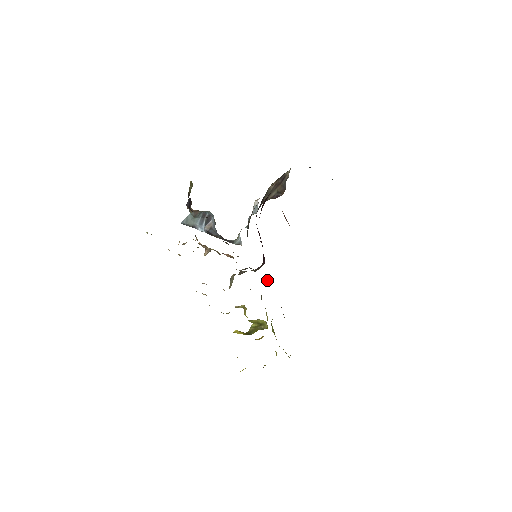
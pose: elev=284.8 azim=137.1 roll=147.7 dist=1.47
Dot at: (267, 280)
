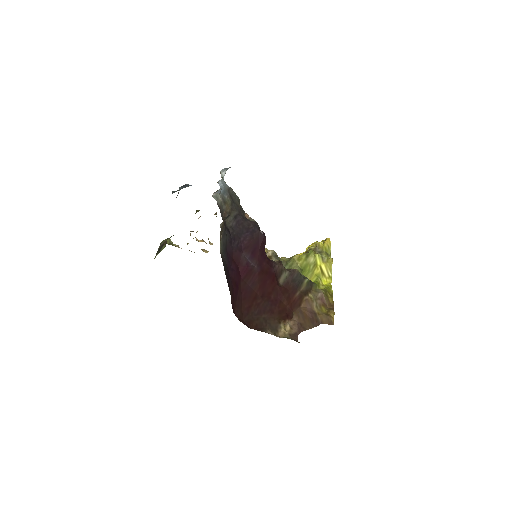
Dot at: (278, 272)
